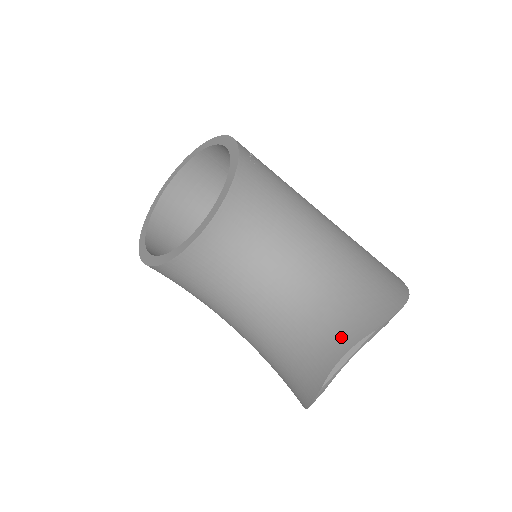
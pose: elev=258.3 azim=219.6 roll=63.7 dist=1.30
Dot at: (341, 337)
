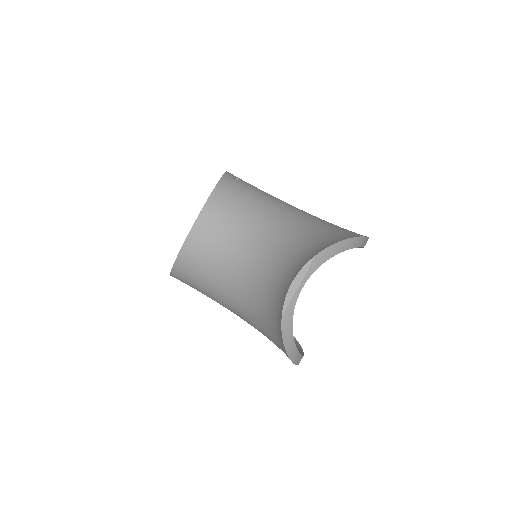
Dot at: (294, 271)
